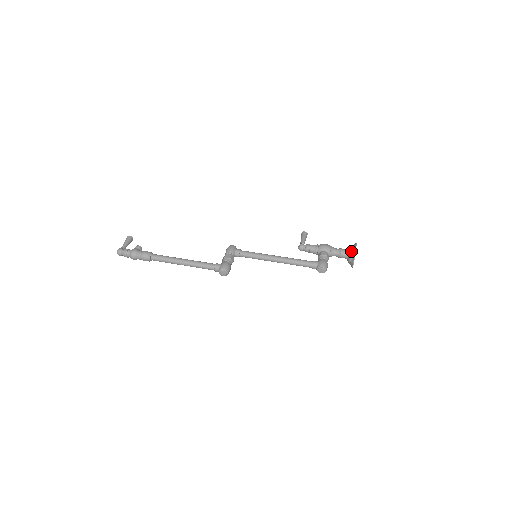
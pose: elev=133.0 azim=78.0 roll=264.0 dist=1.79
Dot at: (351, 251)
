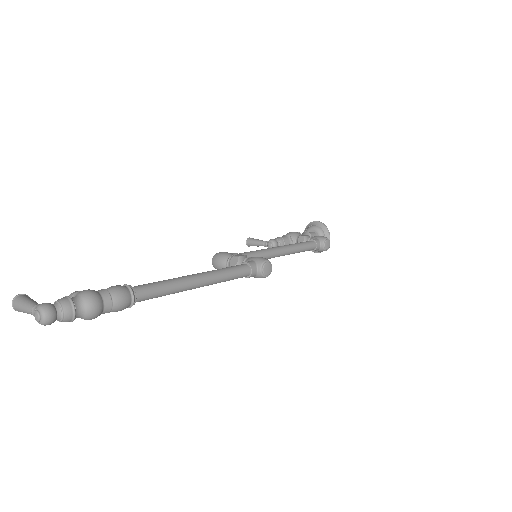
Dot at: (318, 227)
